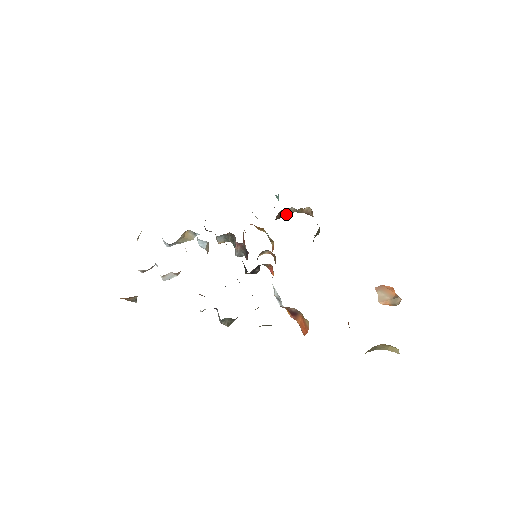
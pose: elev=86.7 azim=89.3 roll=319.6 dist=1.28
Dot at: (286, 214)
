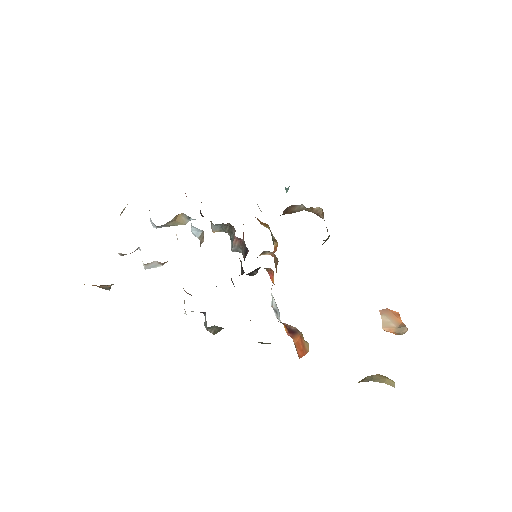
Dot at: (293, 211)
